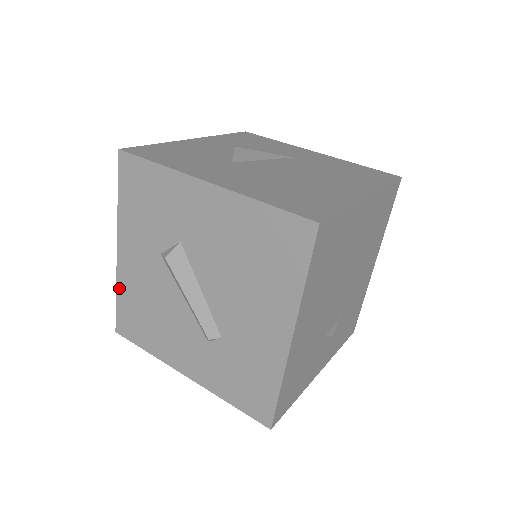
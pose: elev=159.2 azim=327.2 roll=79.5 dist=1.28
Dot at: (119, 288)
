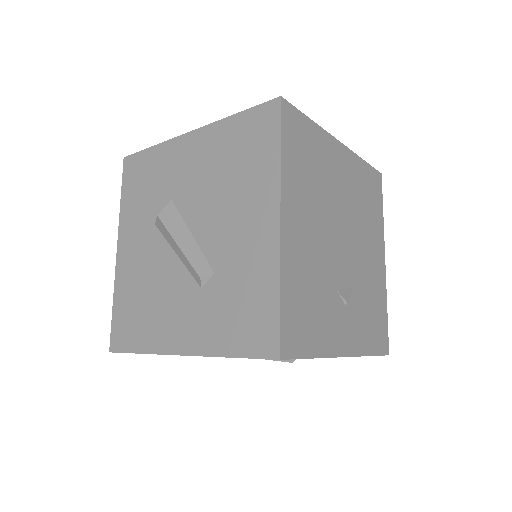
Dot at: (116, 292)
